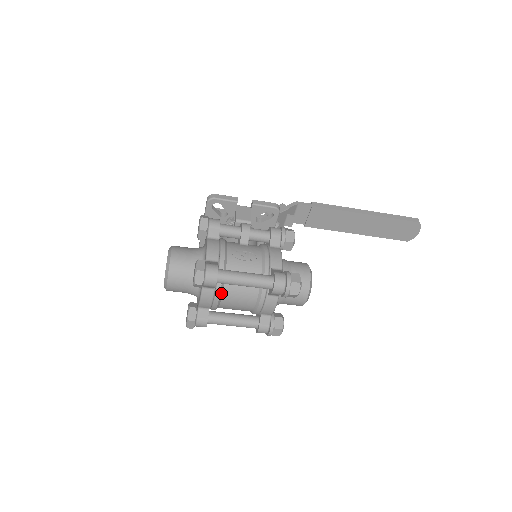
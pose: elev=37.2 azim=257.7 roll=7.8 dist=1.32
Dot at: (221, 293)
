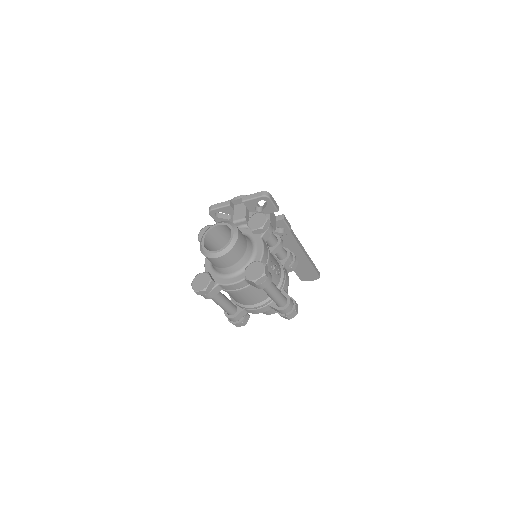
Dot at: (247, 288)
